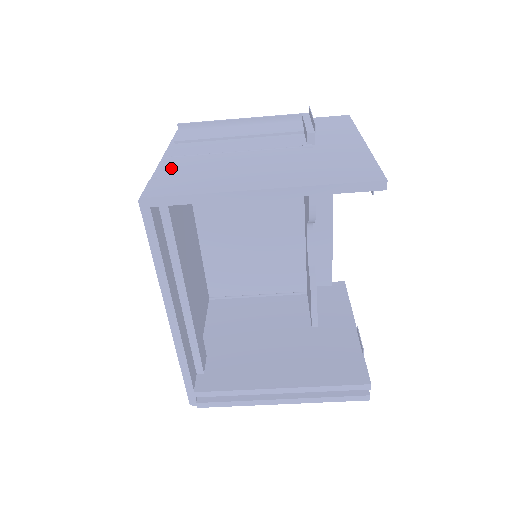
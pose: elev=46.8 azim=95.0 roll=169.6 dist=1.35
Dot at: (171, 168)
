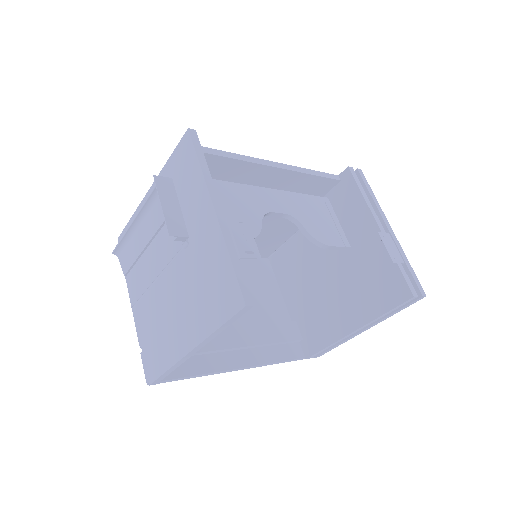
Dot at: (141, 329)
